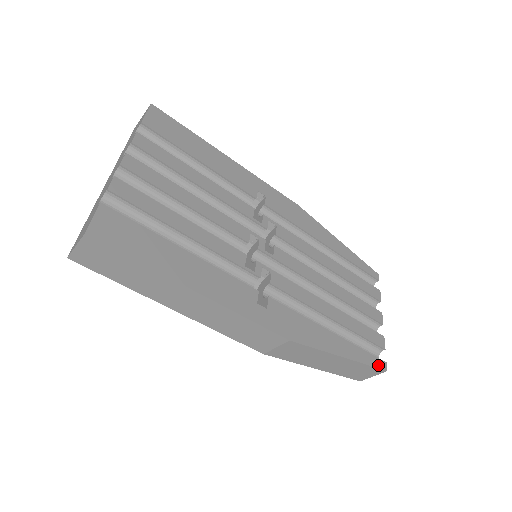
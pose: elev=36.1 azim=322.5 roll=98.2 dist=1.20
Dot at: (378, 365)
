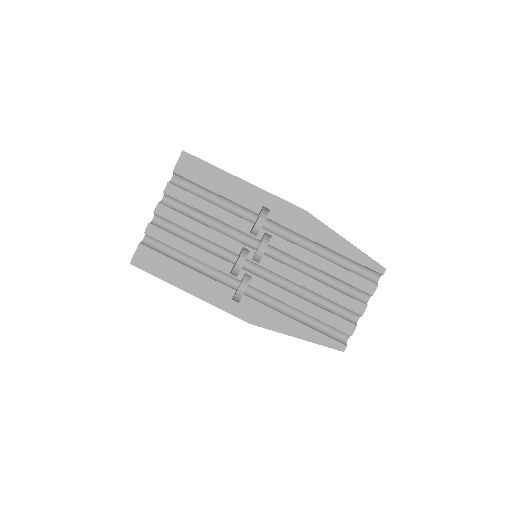
Dot at: (335, 347)
